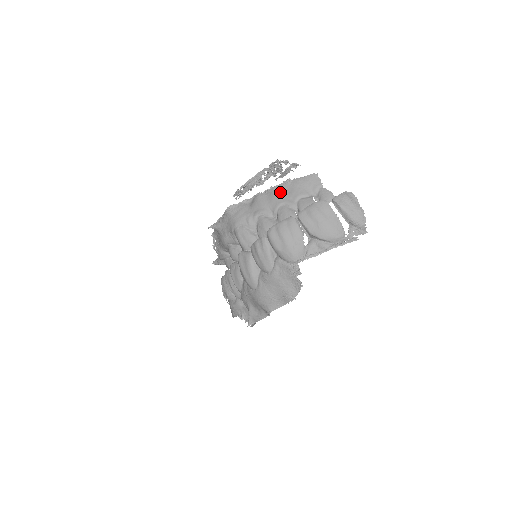
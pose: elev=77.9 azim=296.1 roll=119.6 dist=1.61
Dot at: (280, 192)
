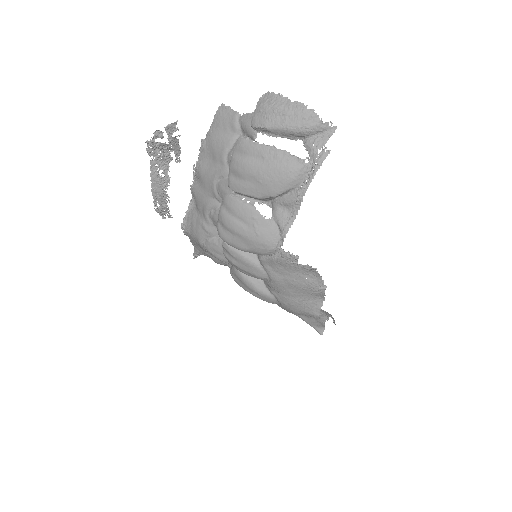
Dot at: (204, 167)
